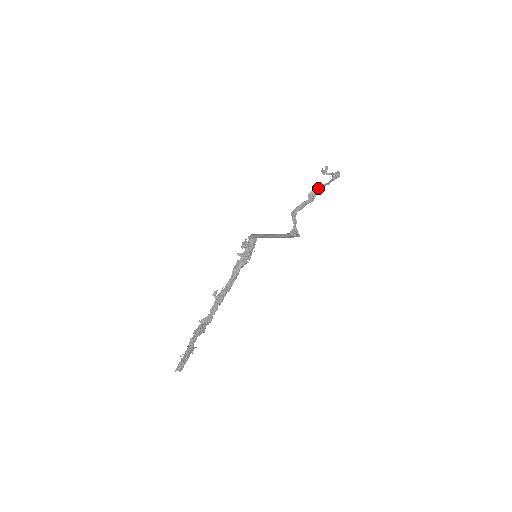
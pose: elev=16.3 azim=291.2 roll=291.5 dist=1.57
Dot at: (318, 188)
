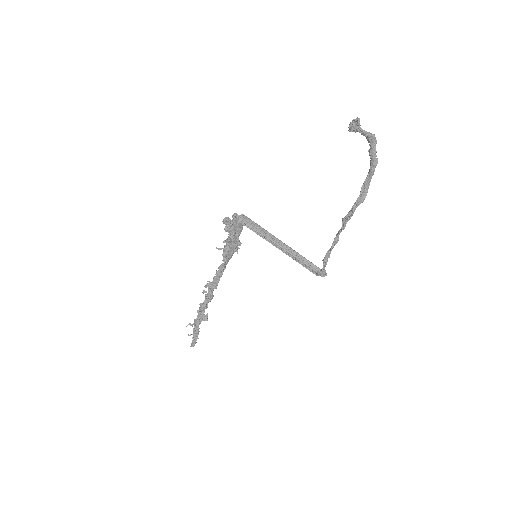
Dot at: occluded
